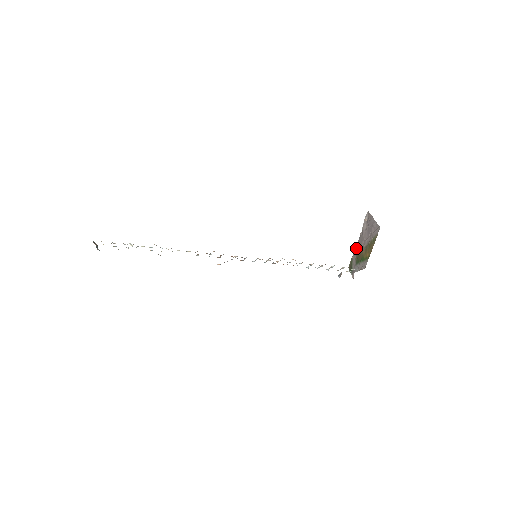
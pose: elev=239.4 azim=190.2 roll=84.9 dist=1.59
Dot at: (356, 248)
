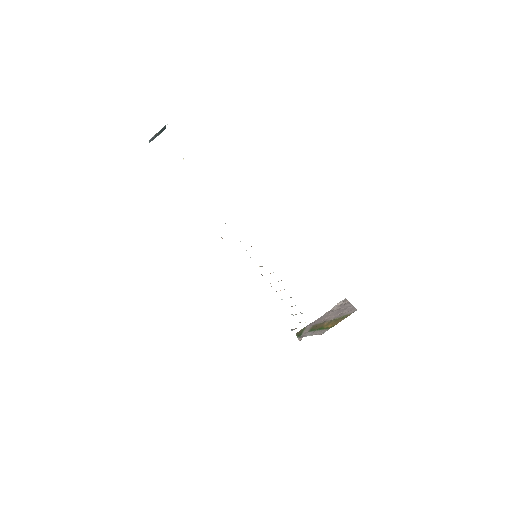
Dot at: (315, 321)
